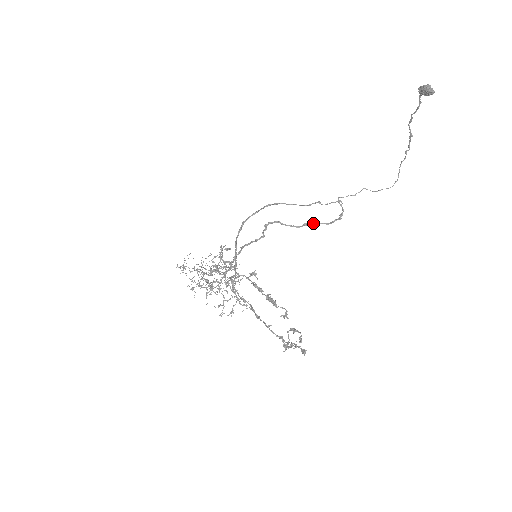
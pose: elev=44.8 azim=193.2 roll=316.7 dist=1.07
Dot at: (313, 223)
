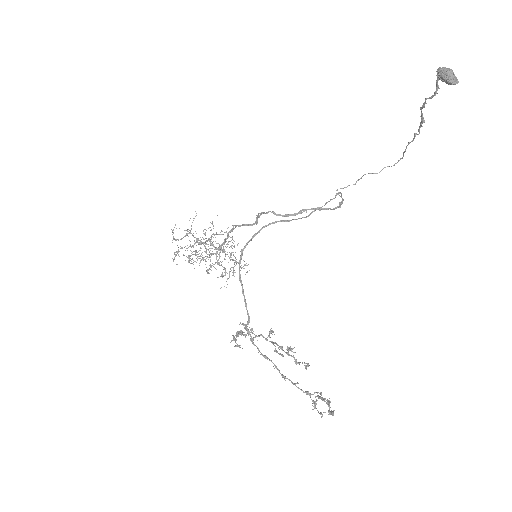
Dot at: (310, 209)
